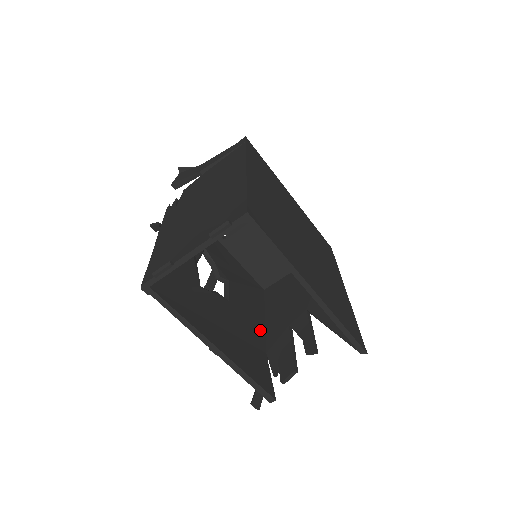
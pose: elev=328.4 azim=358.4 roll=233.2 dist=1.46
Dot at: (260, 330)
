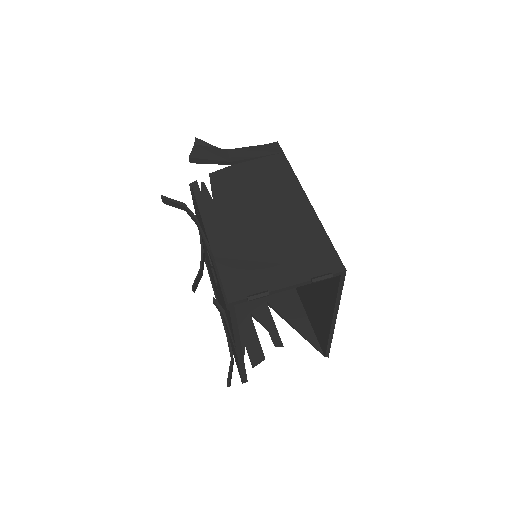
Dot at: occluded
